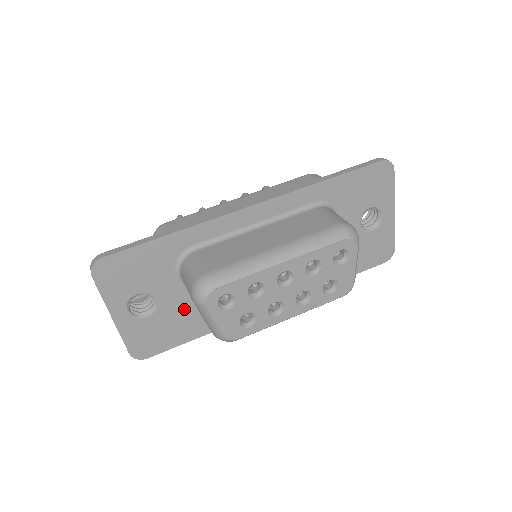
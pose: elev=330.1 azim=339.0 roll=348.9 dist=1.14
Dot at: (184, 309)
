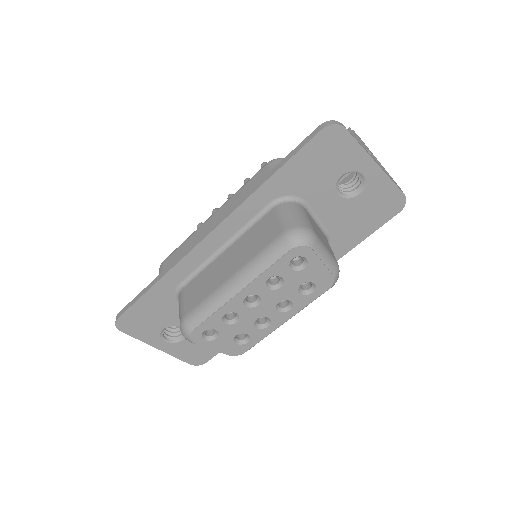
Dot at: occluded
